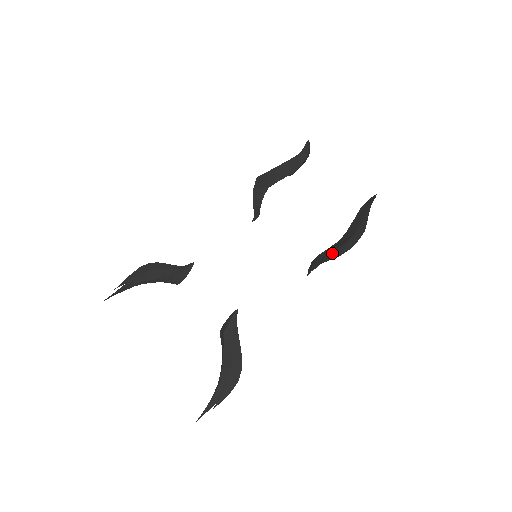
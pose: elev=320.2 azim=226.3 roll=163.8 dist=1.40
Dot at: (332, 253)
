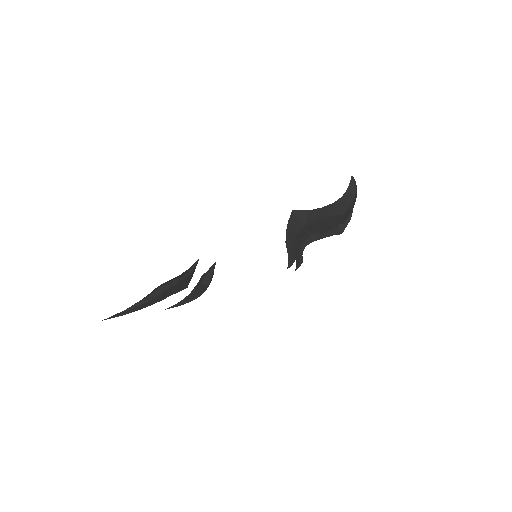
Dot at: (291, 219)
